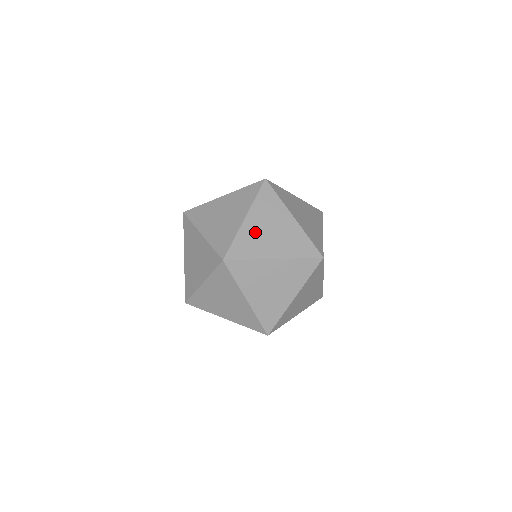
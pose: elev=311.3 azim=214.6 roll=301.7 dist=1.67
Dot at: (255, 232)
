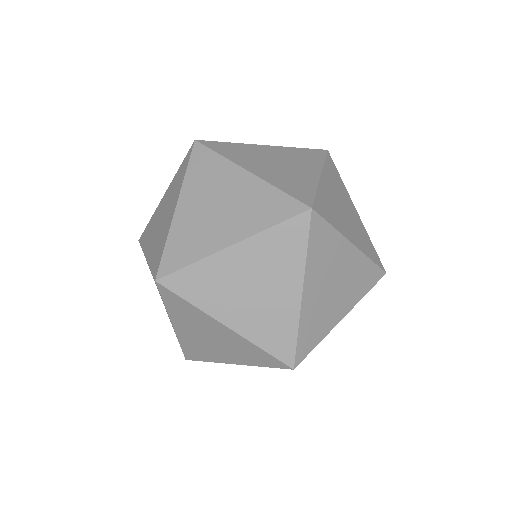
Dot at: (332, 199)
